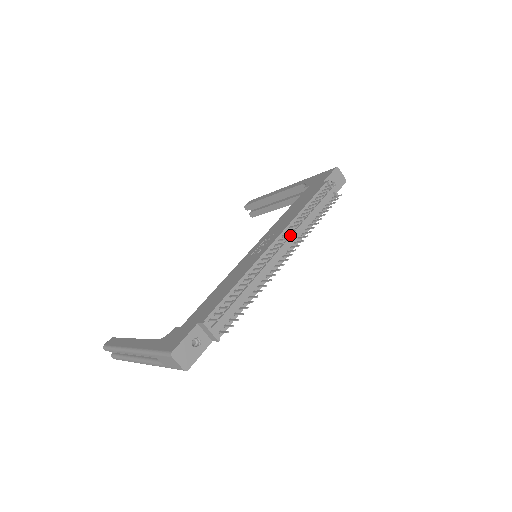
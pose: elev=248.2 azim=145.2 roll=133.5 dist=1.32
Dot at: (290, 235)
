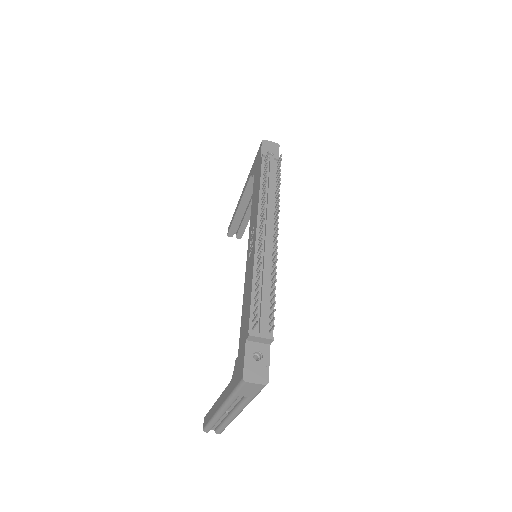
Dot at: (266, 216)
